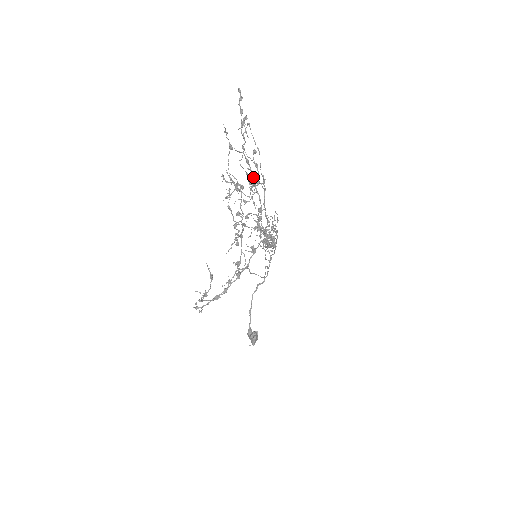
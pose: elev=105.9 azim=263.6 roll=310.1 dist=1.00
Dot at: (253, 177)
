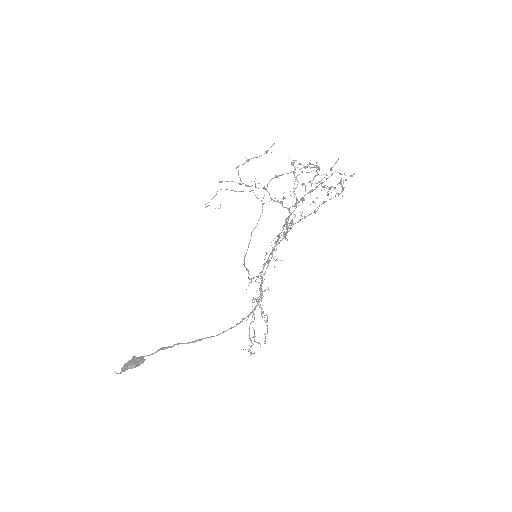
Dot at: occluded
